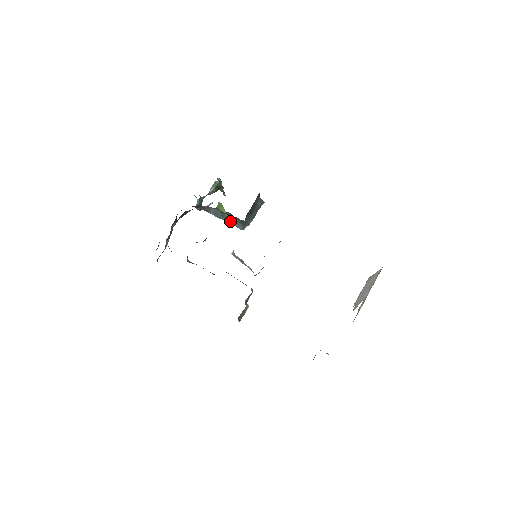
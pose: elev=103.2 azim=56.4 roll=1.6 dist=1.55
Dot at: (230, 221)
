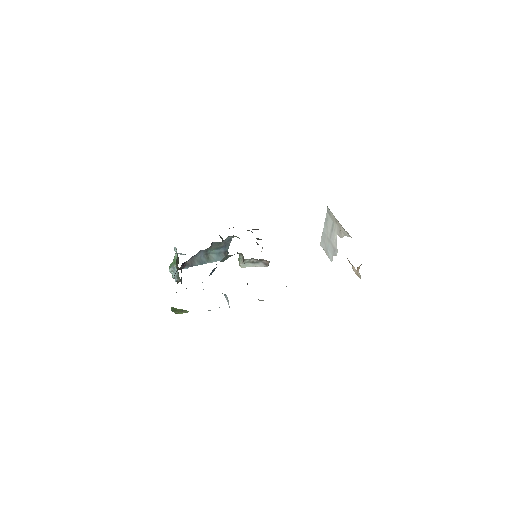
Dot at: (214, 259)
